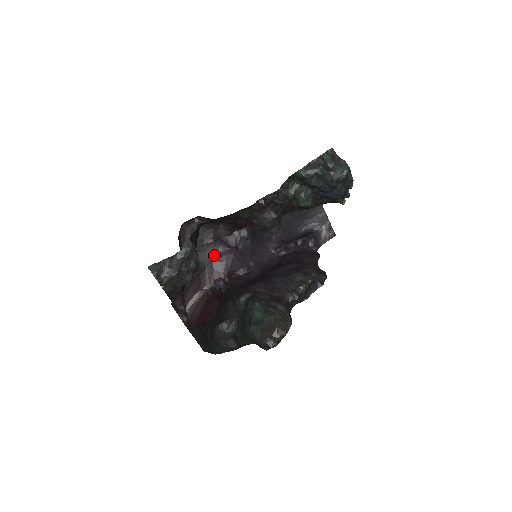
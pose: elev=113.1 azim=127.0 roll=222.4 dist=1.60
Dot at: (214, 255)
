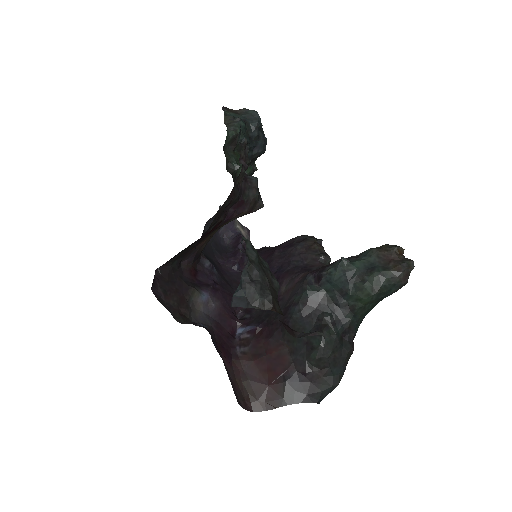
Dot at: (205, 307)
